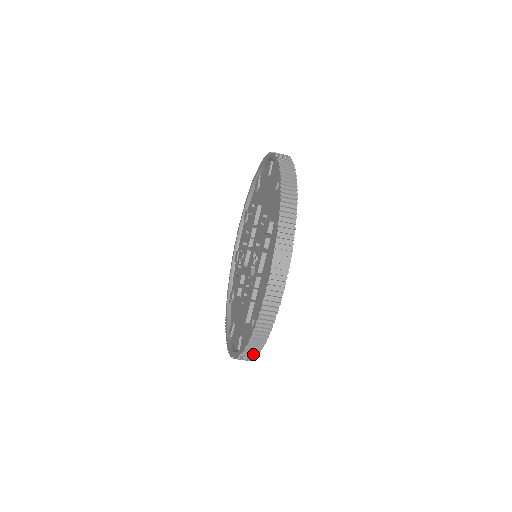
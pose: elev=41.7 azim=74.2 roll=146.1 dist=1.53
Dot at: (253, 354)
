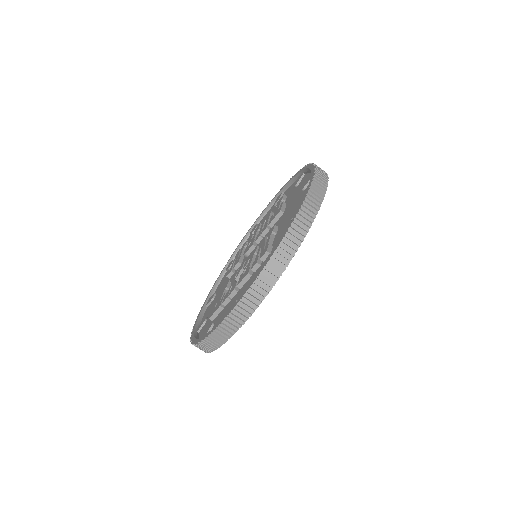
Dot at: occluded
